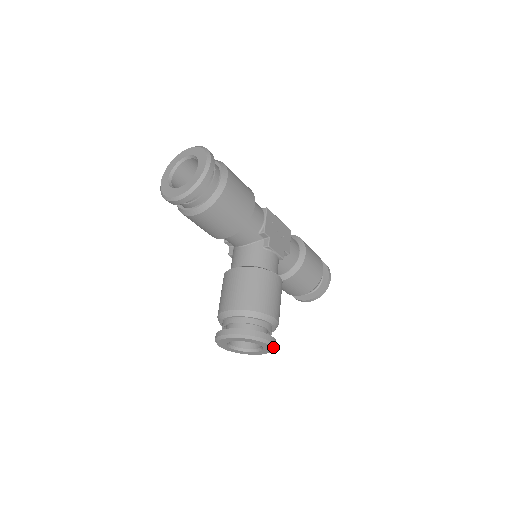
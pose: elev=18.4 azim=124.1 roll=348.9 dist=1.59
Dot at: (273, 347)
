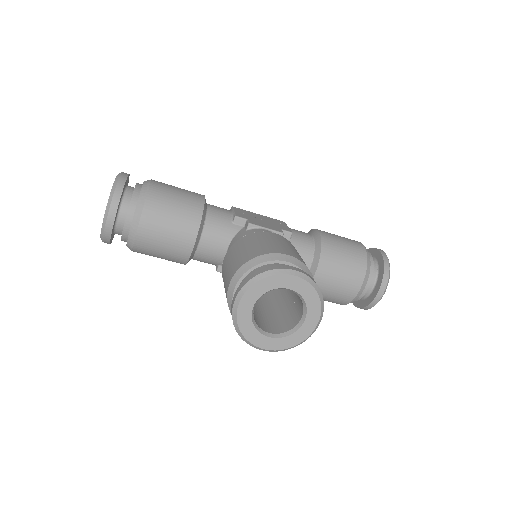
Dot at: (309, 282)
